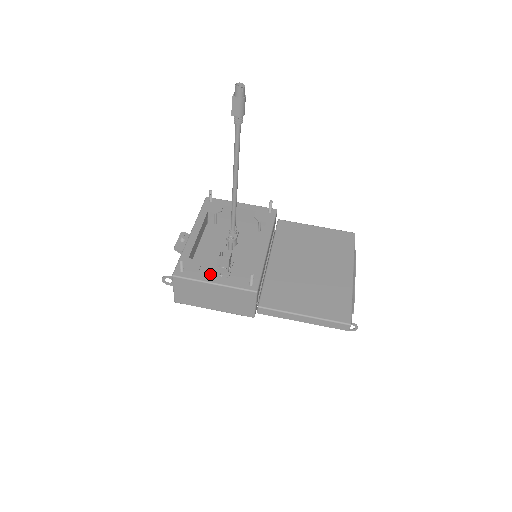
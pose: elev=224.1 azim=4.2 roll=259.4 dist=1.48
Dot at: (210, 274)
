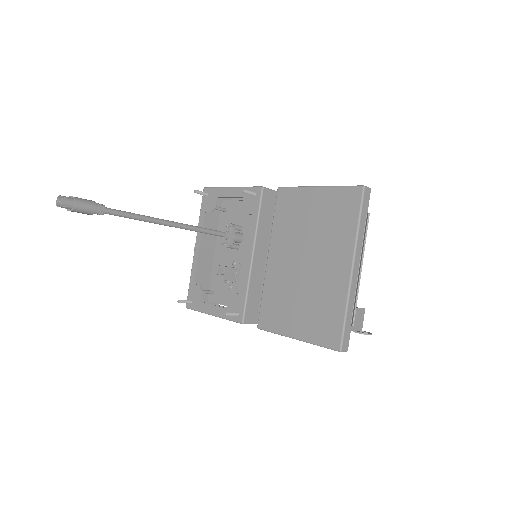
Dot at: (223, 286)
